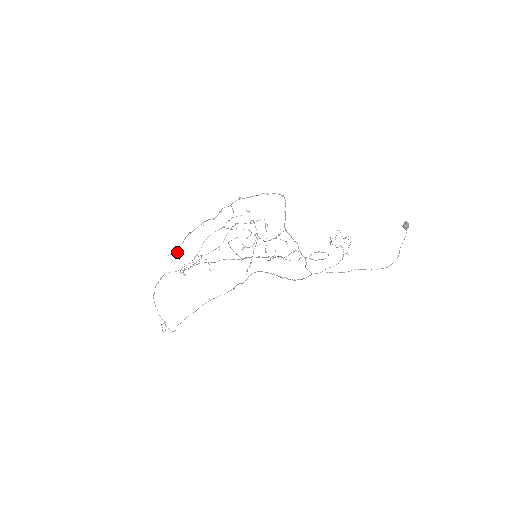
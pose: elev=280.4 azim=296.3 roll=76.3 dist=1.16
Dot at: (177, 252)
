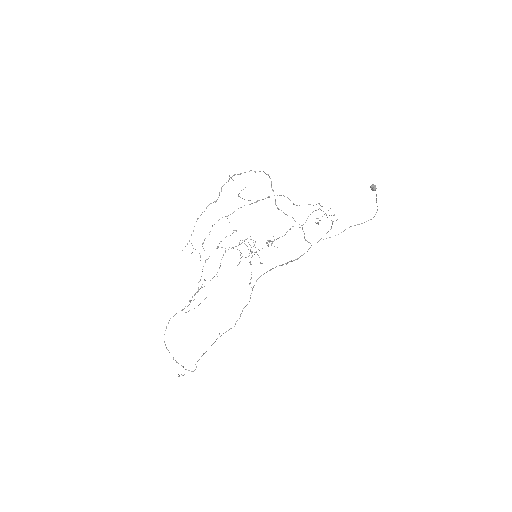
Dot at: occluded
